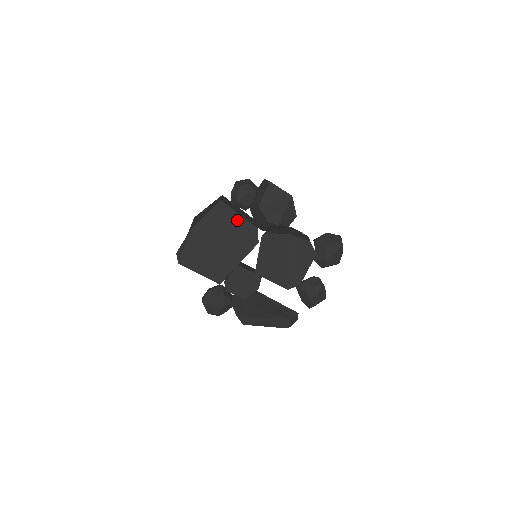
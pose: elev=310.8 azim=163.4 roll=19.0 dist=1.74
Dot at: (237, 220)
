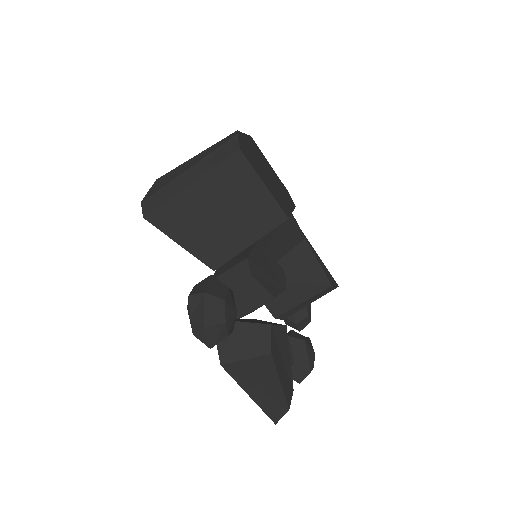
Dot at: (271, 167)
